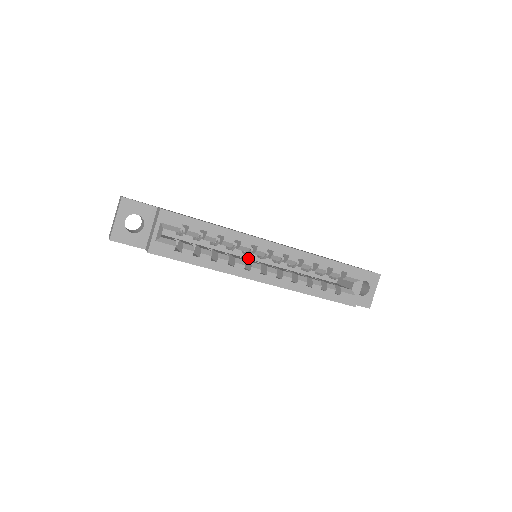
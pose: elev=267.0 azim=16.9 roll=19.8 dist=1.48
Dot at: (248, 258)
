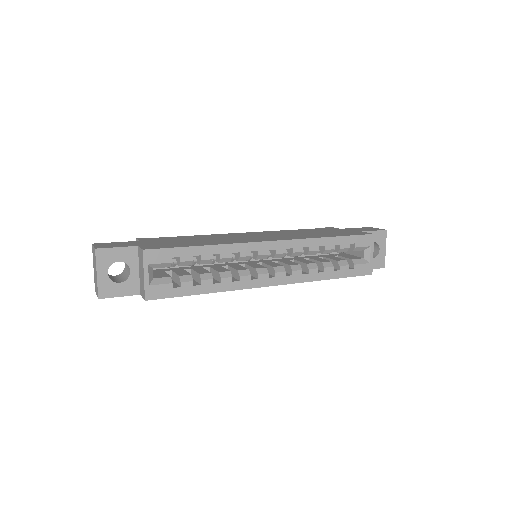
Dot at: (248, 261)
